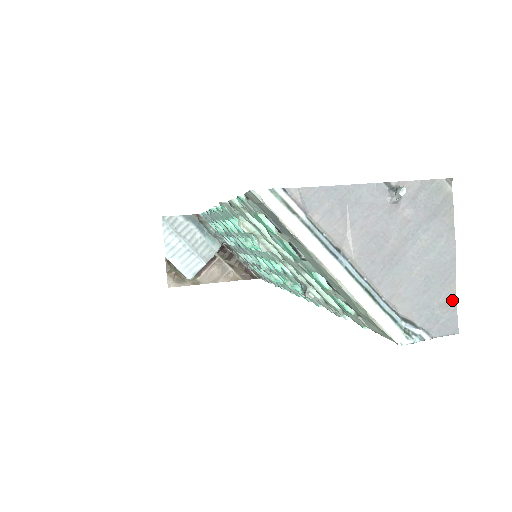
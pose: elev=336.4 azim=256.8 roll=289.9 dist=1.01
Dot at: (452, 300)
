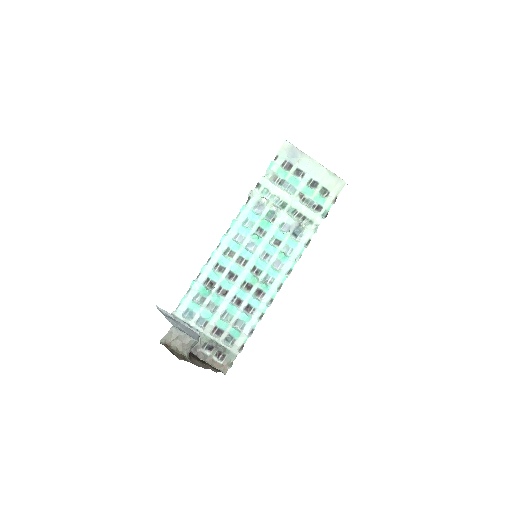
Dot at: occluded
